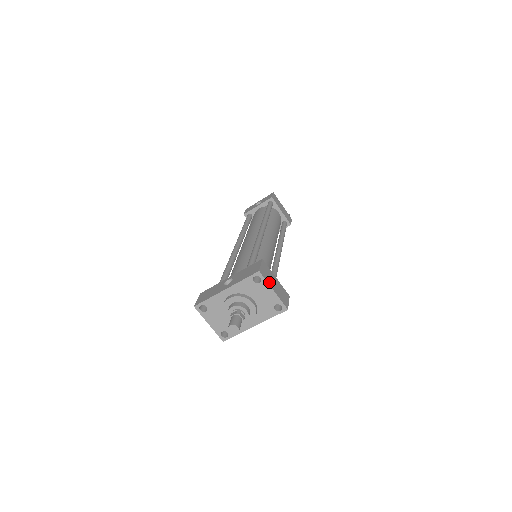
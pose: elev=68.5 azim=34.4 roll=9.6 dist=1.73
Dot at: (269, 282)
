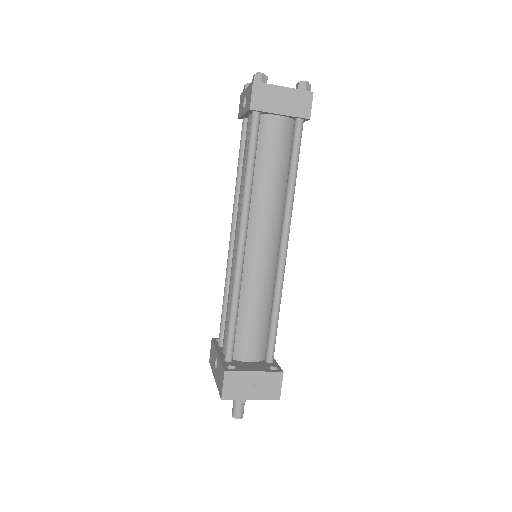
Dot at: (241, 396)
